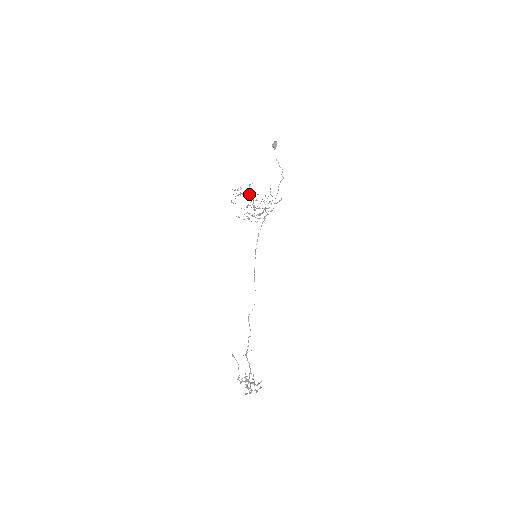
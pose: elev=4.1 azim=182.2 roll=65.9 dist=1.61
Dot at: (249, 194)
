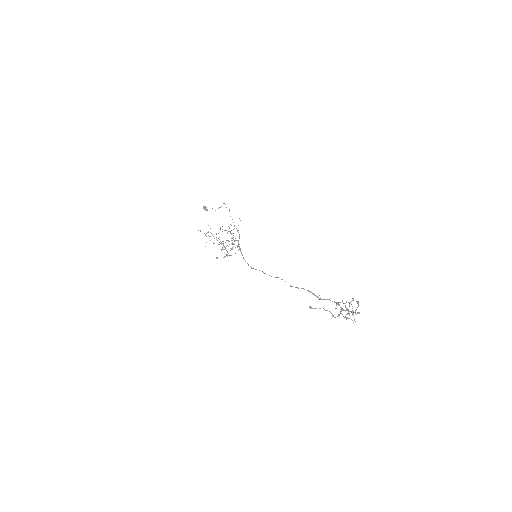
Dot at: (213, 236)
